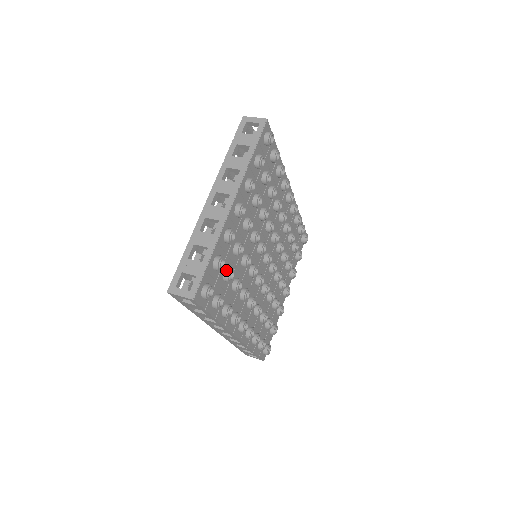
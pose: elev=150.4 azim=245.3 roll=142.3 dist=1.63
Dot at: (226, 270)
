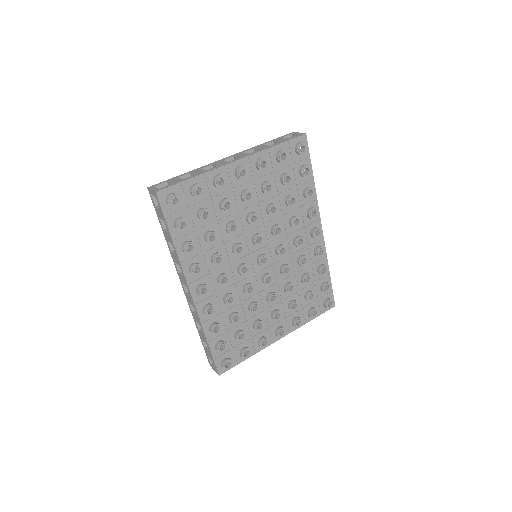
Dot at: (203, 207)
